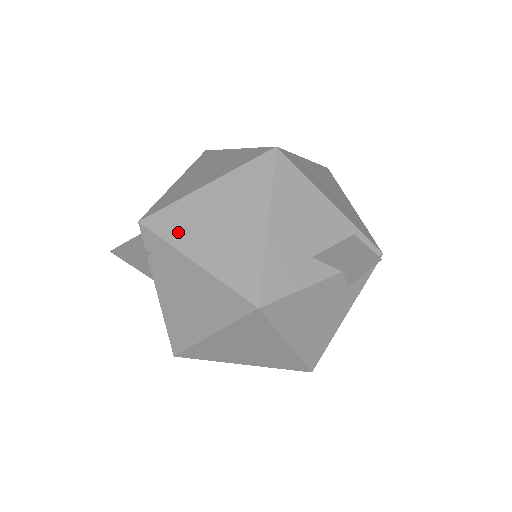
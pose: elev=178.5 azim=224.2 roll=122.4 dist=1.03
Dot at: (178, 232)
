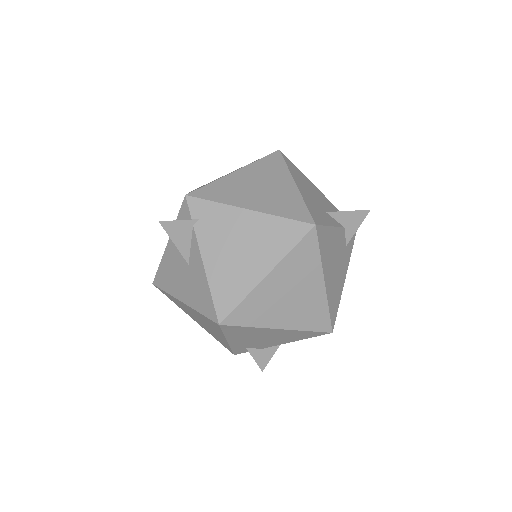
Dot at: (226, 196)
